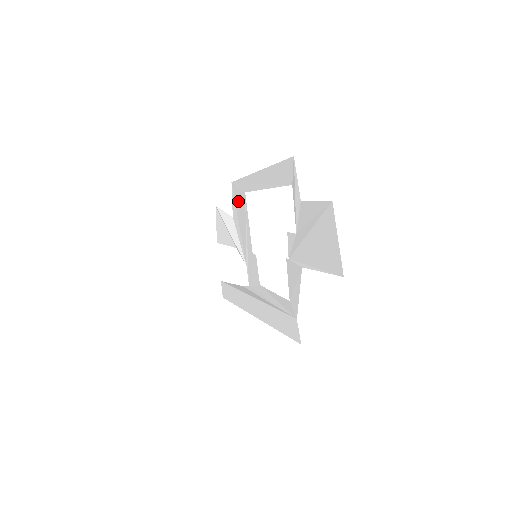
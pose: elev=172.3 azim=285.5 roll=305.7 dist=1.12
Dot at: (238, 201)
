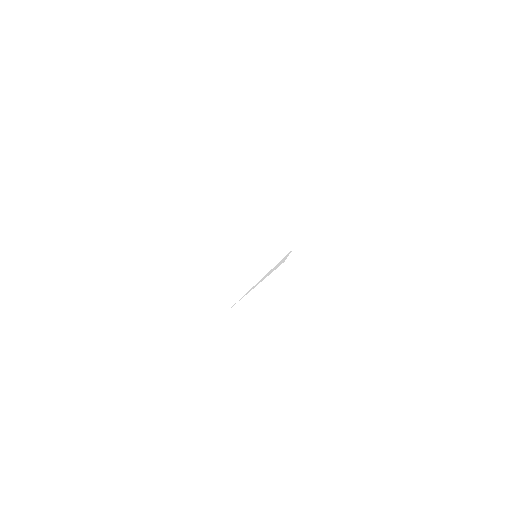
Dot at: occluded
